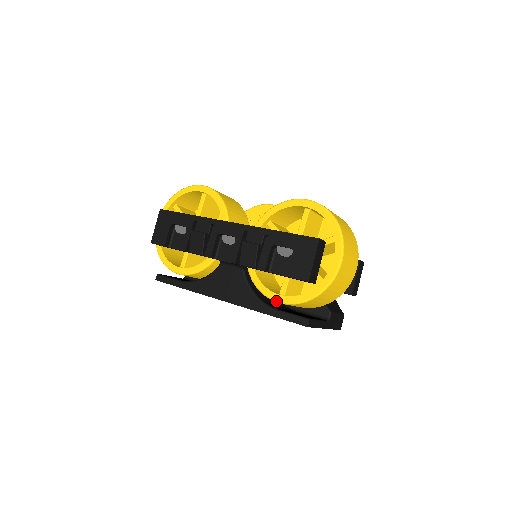
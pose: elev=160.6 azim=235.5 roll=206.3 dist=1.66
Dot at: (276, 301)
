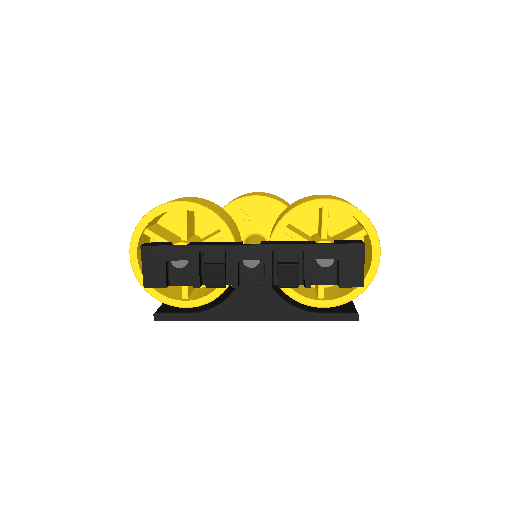
Dot at: (321, 307)
